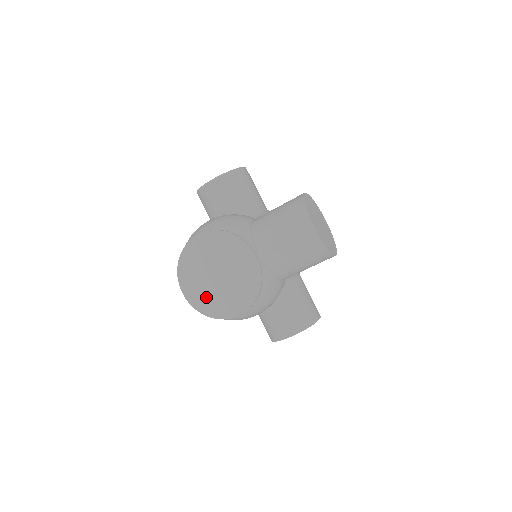
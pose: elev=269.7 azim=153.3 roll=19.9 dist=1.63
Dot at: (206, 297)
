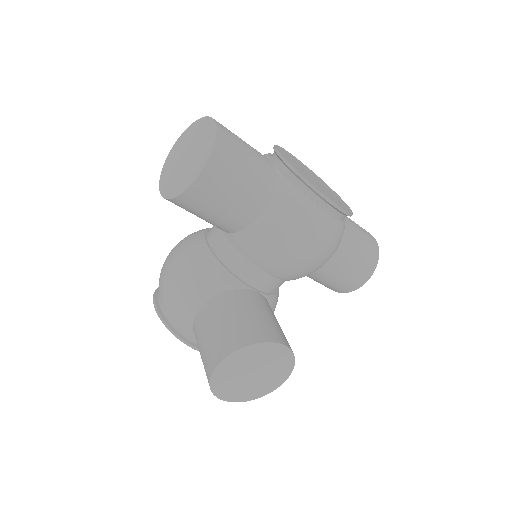
Dot at: occluded
